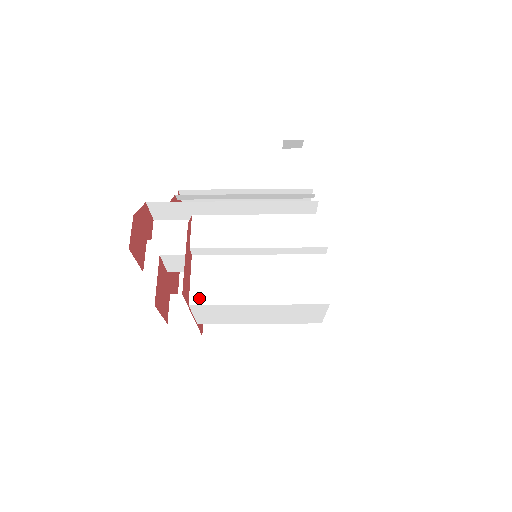
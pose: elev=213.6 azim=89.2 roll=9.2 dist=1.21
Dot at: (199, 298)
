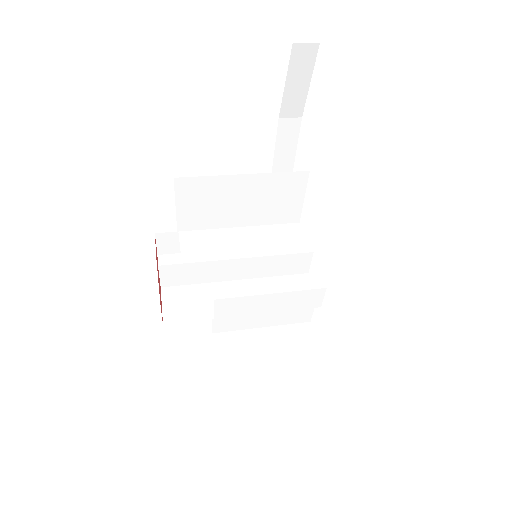
Dot at: (219, 330)
